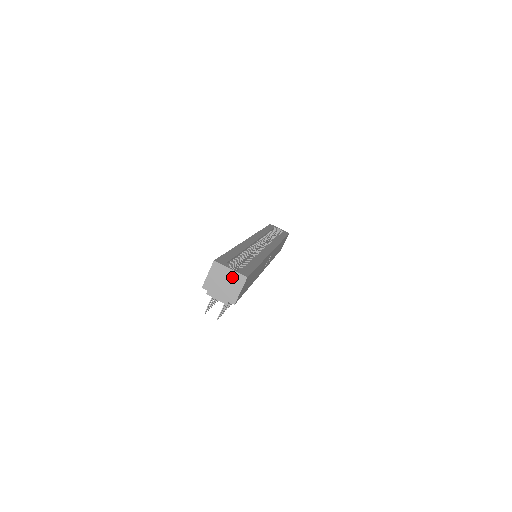
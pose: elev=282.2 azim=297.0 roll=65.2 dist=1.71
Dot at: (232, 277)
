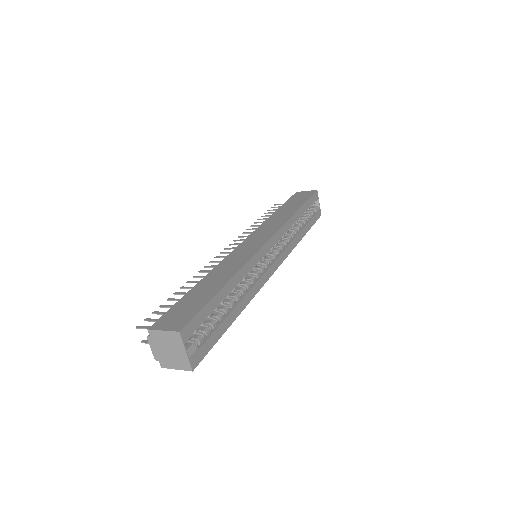
Dot at: (181, 356)
